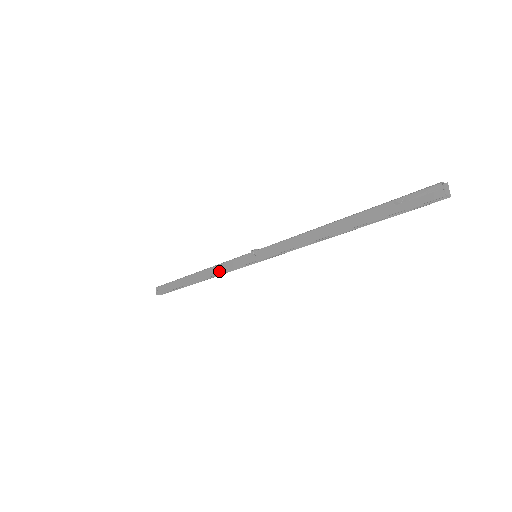
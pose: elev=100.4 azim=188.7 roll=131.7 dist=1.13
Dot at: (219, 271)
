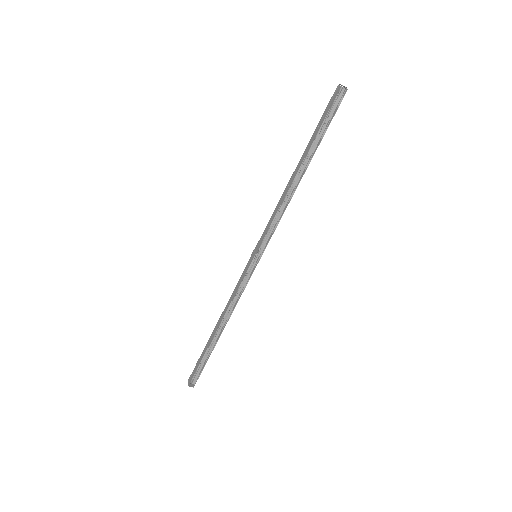
Dot at: (232, 297)
